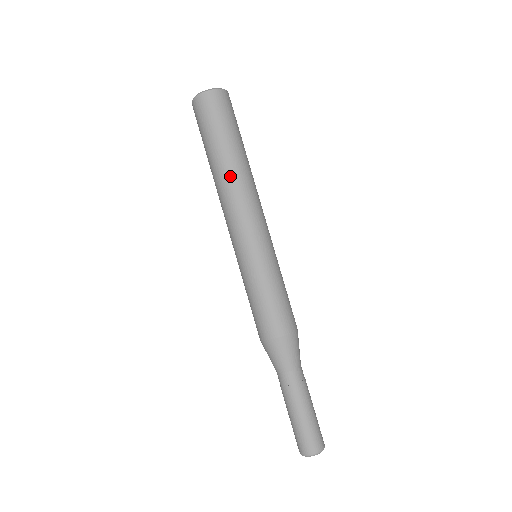
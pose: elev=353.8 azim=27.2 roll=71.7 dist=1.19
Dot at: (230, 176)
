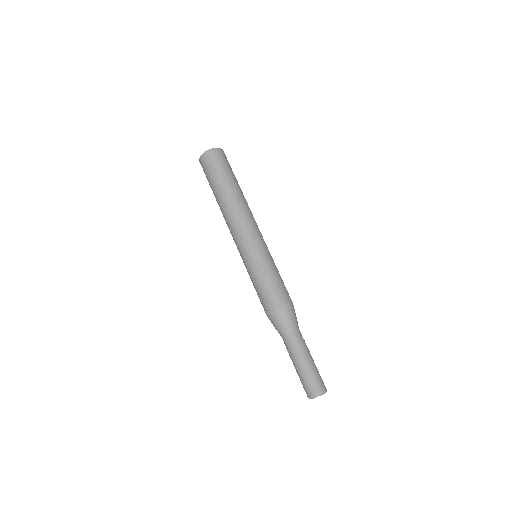
Dot at: (223, 207)
